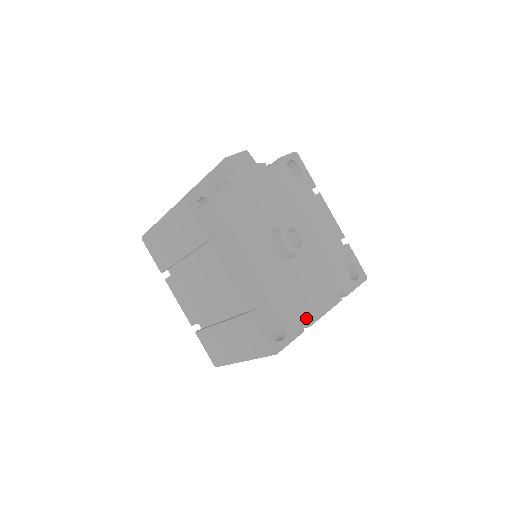
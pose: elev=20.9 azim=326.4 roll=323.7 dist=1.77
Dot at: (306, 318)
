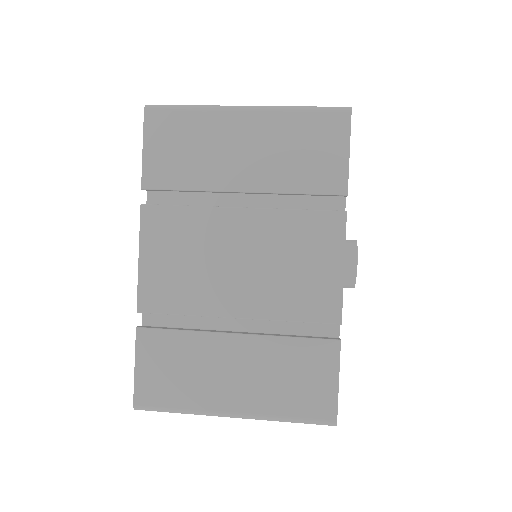
Dot at: occluded
